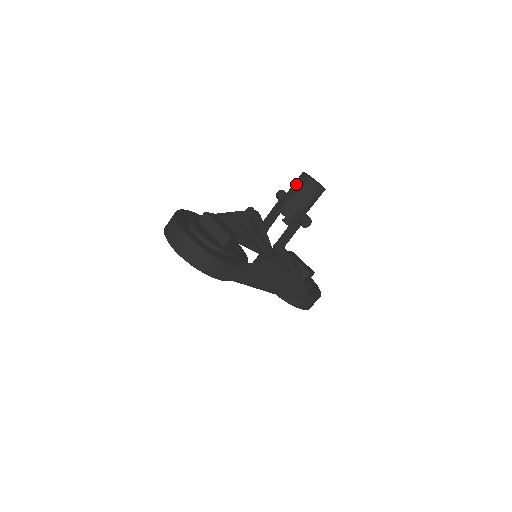
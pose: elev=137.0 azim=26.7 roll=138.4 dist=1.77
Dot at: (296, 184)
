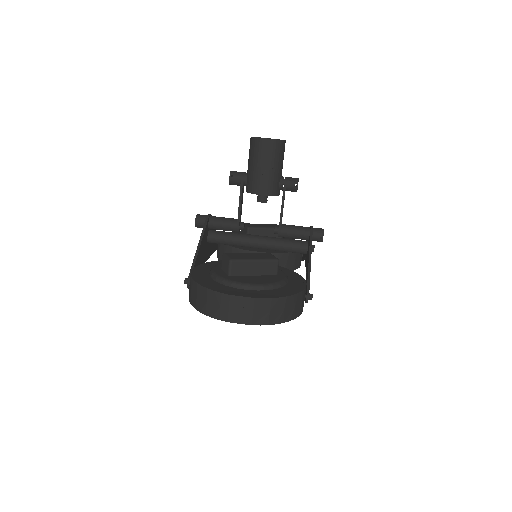
Dot at: (263, 155)
